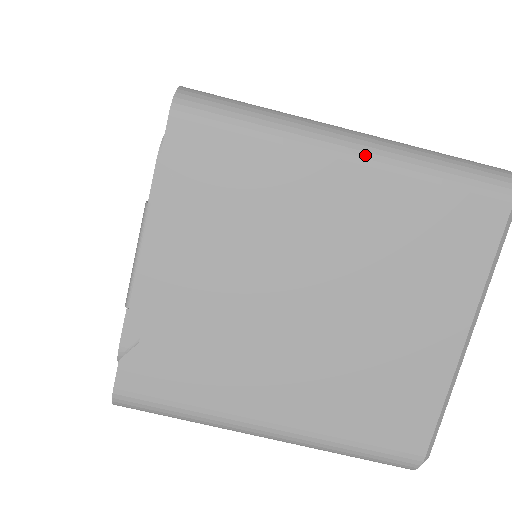
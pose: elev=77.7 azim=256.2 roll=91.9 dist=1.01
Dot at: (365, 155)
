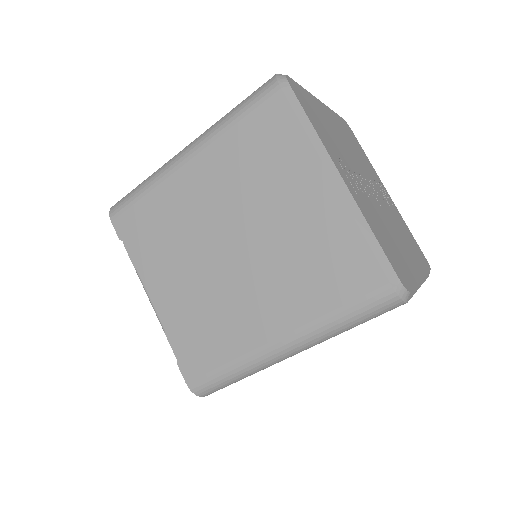
Dot at: (193, 150)
